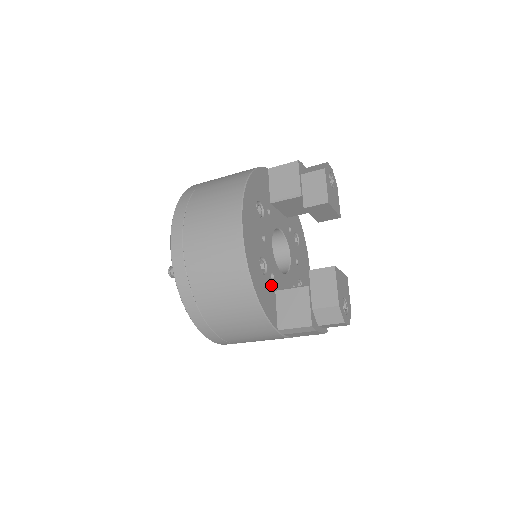
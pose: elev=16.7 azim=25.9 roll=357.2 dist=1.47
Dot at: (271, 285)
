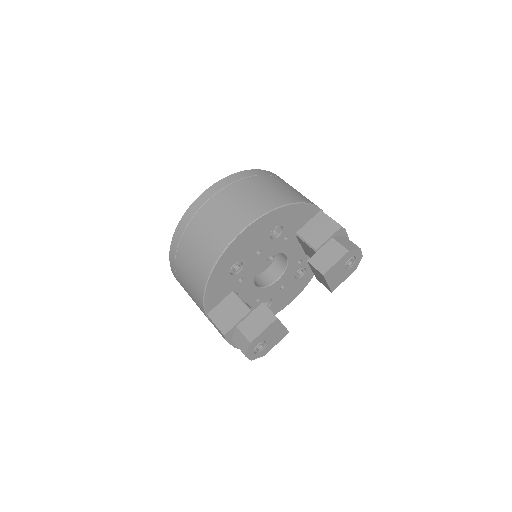
Dot at: (232, 285)
